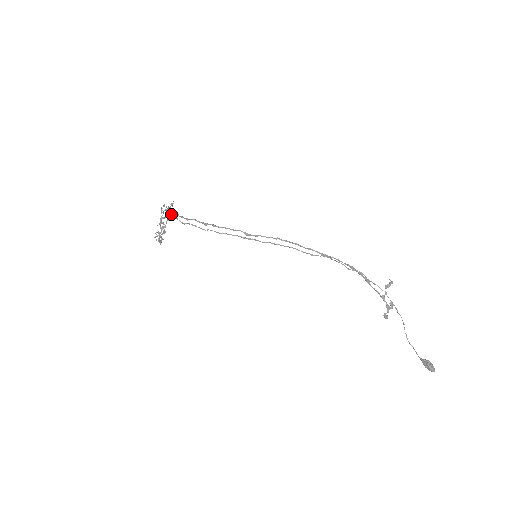
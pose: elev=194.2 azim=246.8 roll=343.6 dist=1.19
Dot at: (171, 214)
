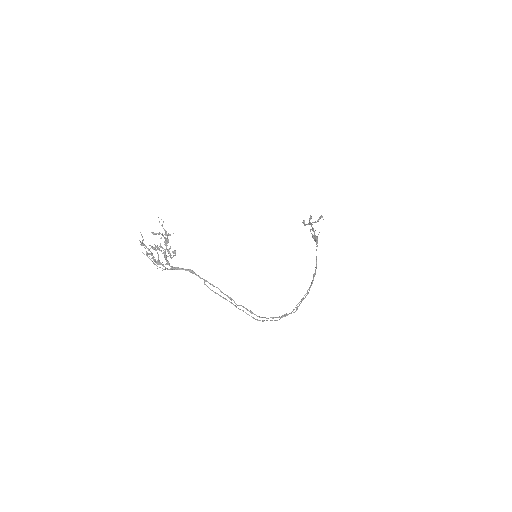
Dot at: (208, 282)
